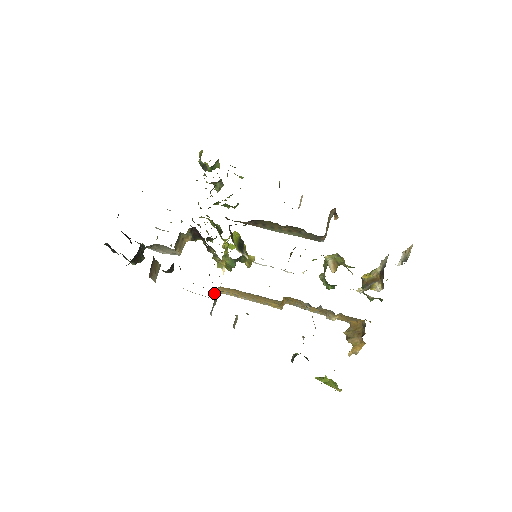
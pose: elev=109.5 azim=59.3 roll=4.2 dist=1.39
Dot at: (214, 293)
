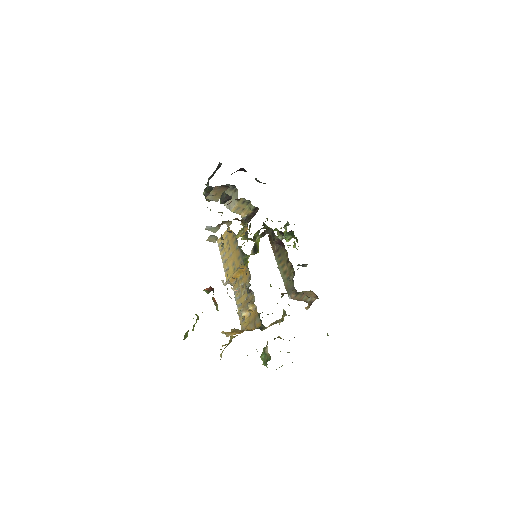
Dot at: (225, 223)
